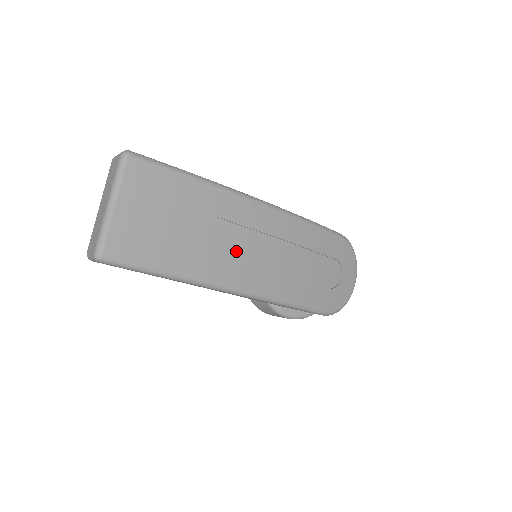
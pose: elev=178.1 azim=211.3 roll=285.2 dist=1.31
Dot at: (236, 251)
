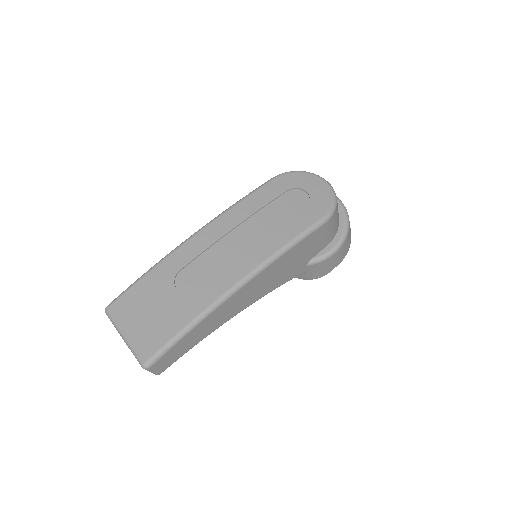
Dot at: (210, 271)
